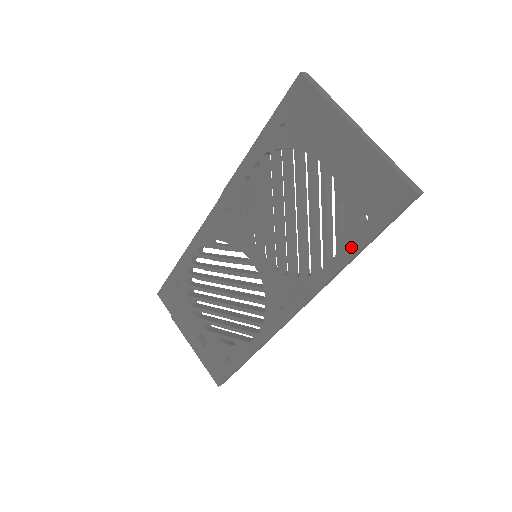
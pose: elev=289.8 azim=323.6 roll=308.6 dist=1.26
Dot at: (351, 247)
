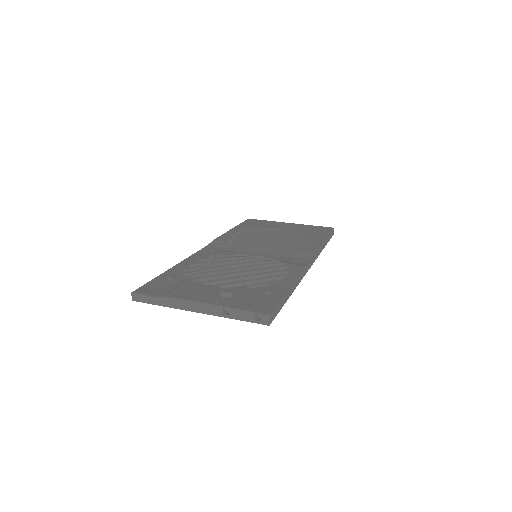
Dot at: (320, 239)
